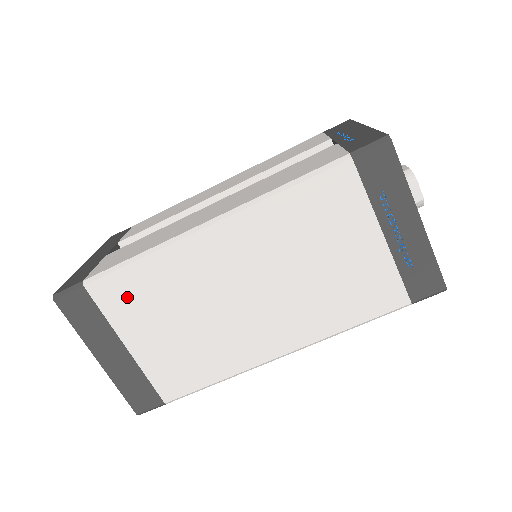
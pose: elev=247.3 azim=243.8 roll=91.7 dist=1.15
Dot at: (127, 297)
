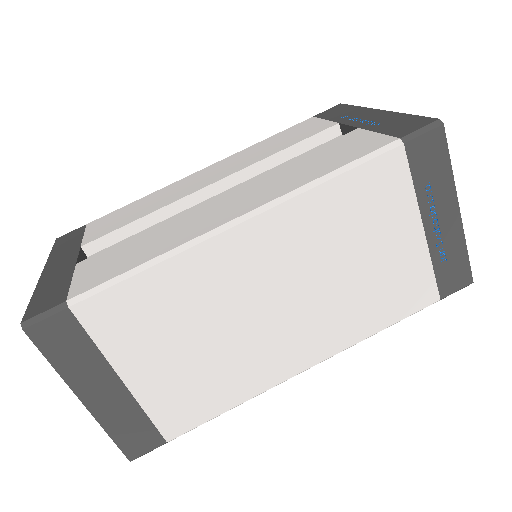
Dot at: (128, 317)
